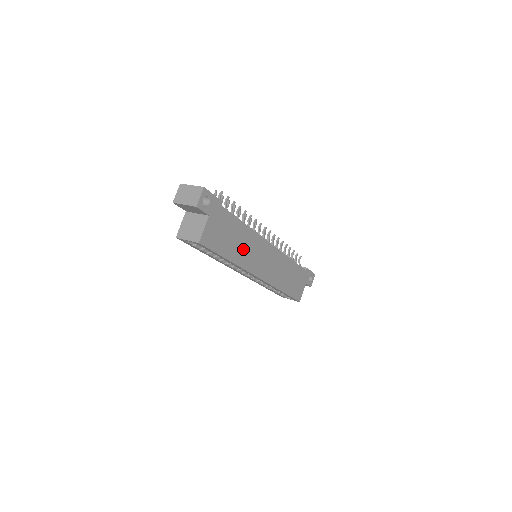
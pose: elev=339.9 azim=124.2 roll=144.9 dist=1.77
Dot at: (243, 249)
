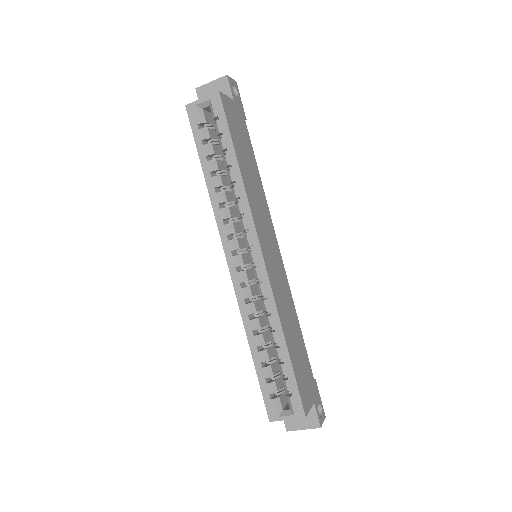
Dot at: (253, 188)
